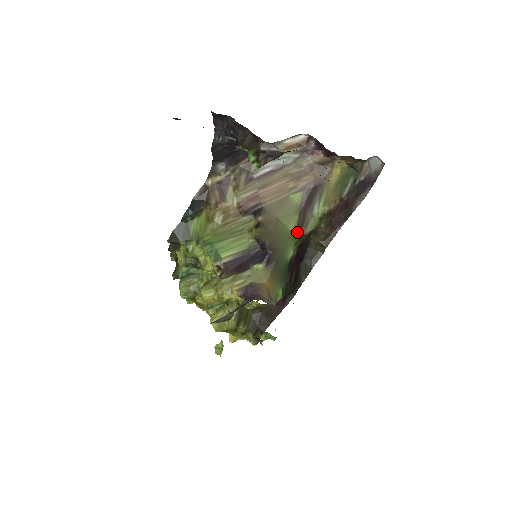
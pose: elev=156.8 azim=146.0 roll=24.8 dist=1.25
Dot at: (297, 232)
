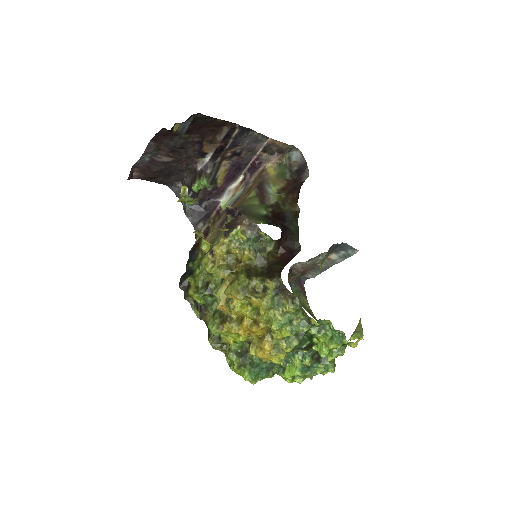
Dot at: (262, 204)
